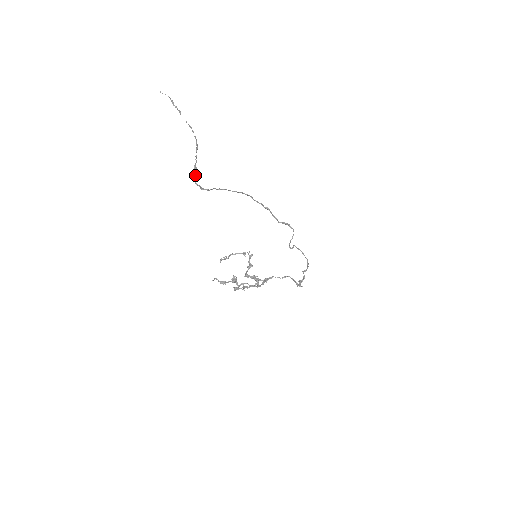
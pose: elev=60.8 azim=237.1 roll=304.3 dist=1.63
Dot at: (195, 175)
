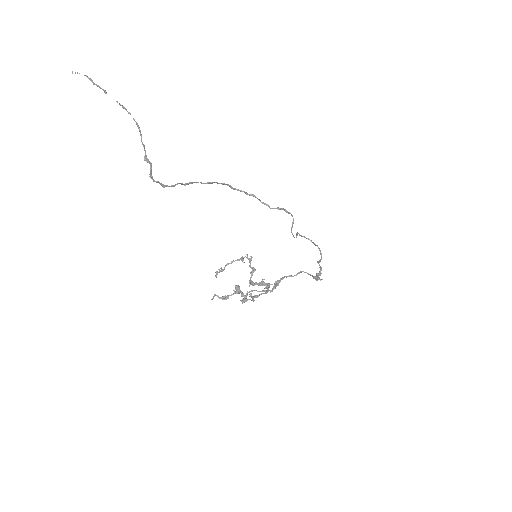
Dot at: occluded
